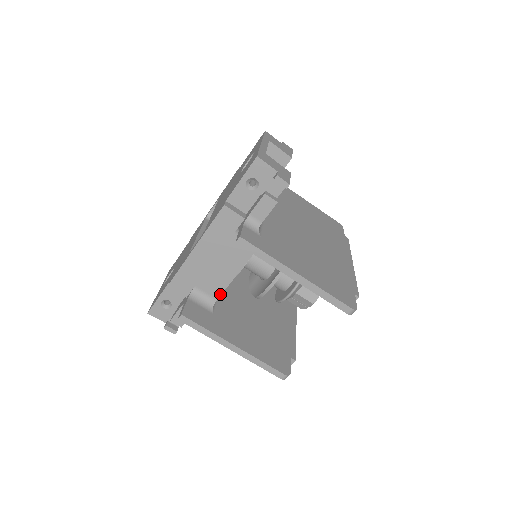
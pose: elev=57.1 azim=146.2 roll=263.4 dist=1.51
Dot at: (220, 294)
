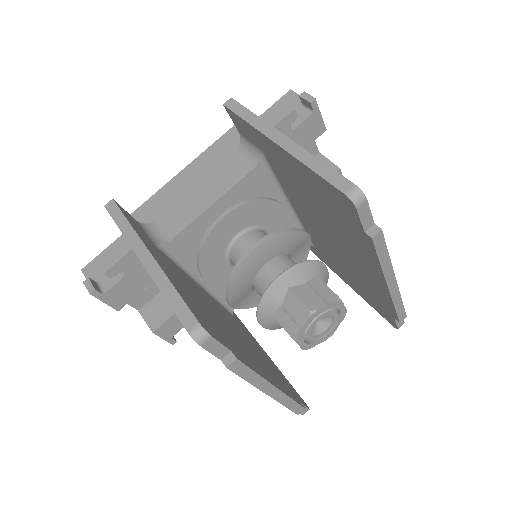
Dot at: (179, 232)
